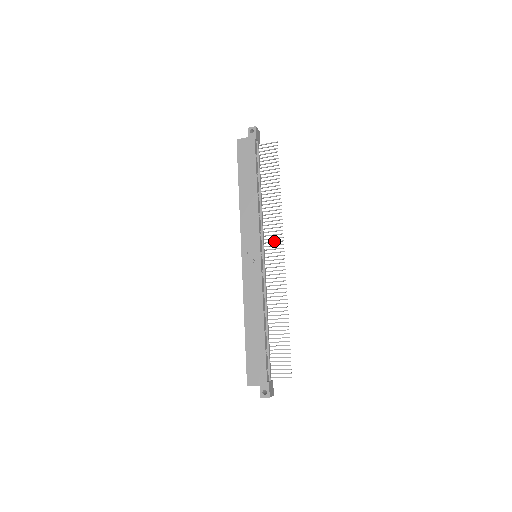
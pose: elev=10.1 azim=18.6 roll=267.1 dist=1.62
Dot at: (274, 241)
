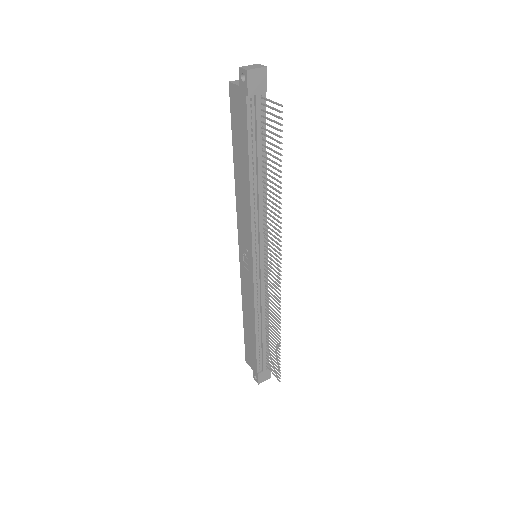
Dot at: (272, 252)
